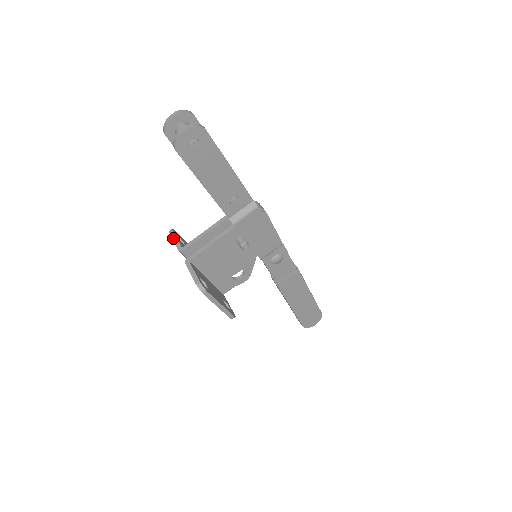
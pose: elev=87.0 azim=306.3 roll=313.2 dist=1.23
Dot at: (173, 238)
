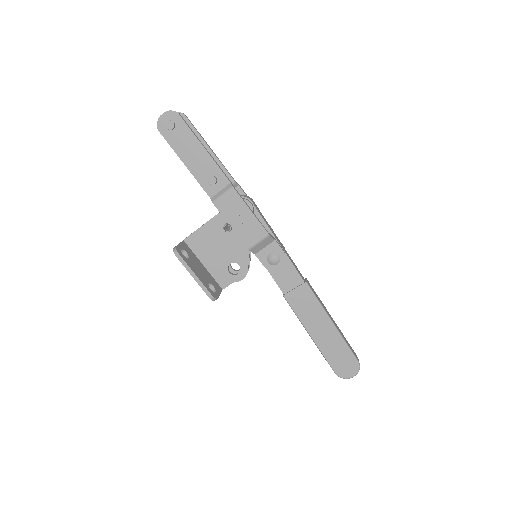
Dot at: occluded
